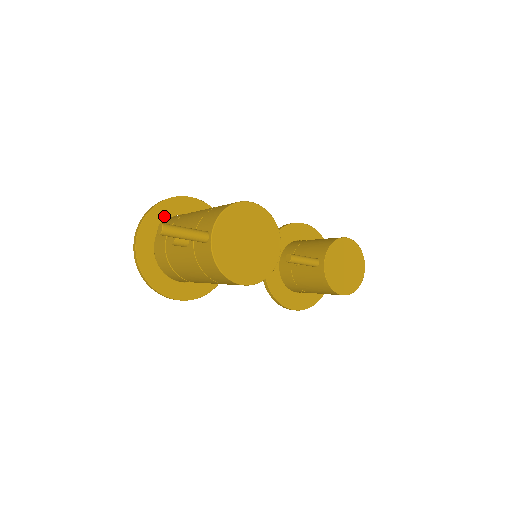
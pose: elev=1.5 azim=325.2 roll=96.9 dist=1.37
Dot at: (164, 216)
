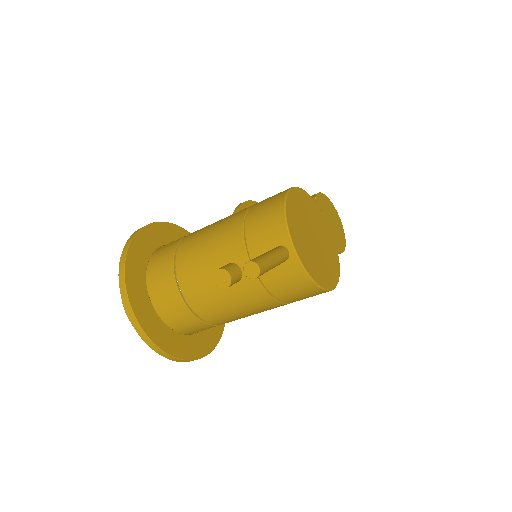
Dot at: (142, 262)
